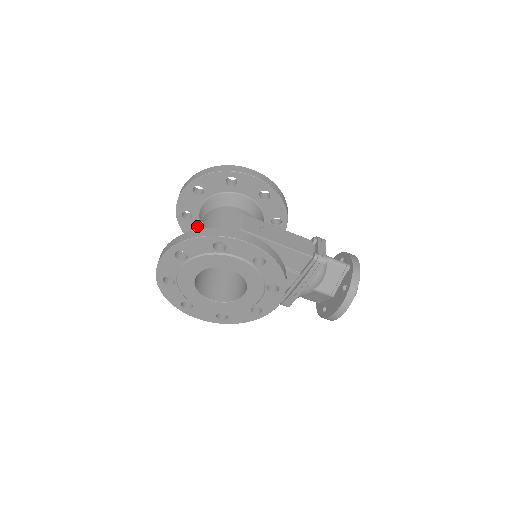
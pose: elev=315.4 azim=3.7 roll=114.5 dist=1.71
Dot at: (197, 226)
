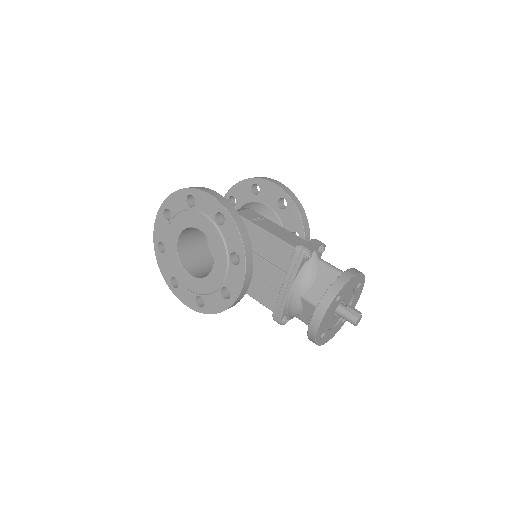
Dot at: occluded
